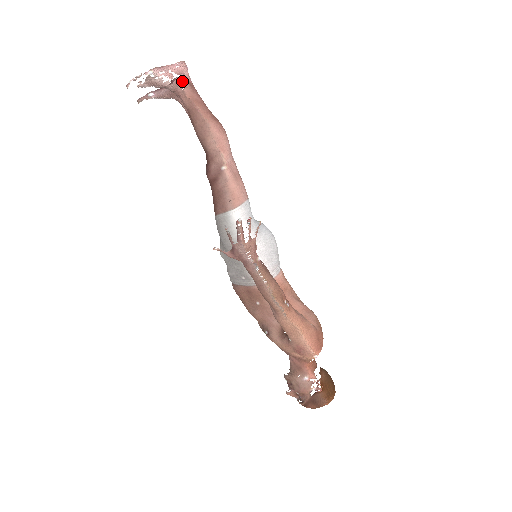
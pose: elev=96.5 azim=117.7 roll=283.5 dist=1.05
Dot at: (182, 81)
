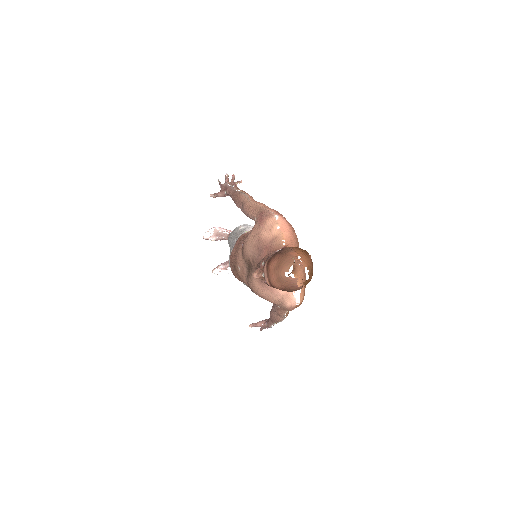
Dot at: occluded
